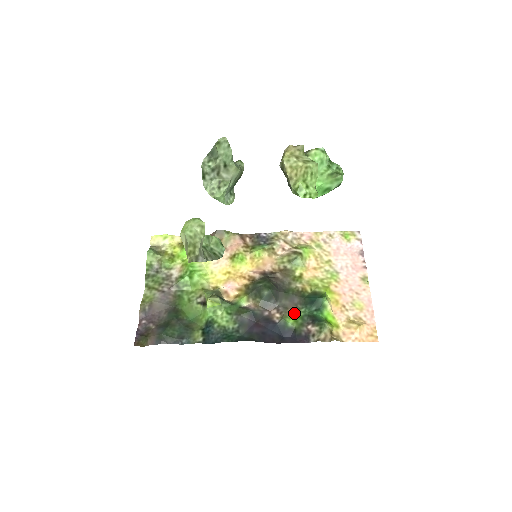
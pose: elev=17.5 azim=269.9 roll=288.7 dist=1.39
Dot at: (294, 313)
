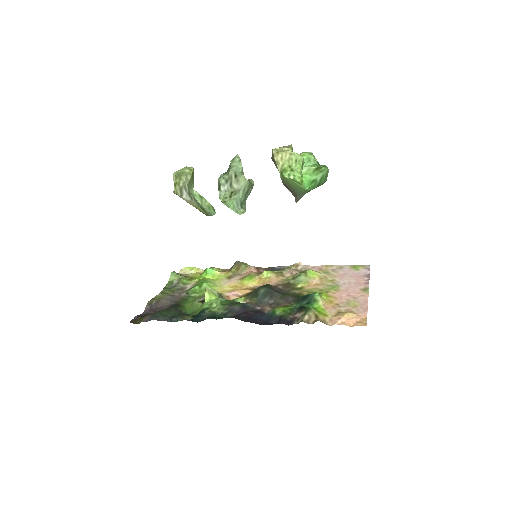
Dot at: (285, 306)
